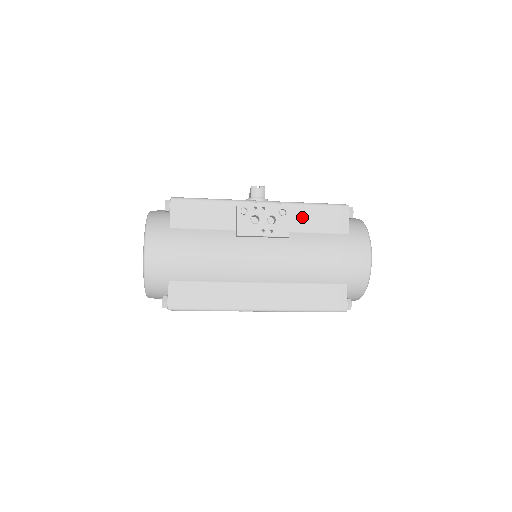
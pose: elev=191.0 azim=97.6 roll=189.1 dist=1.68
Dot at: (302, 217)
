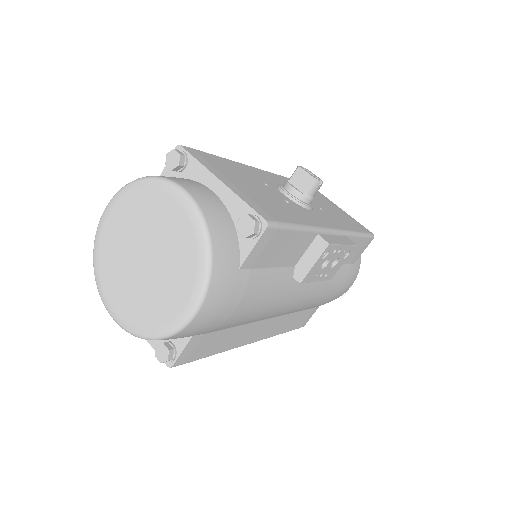
Dot at: occluded
